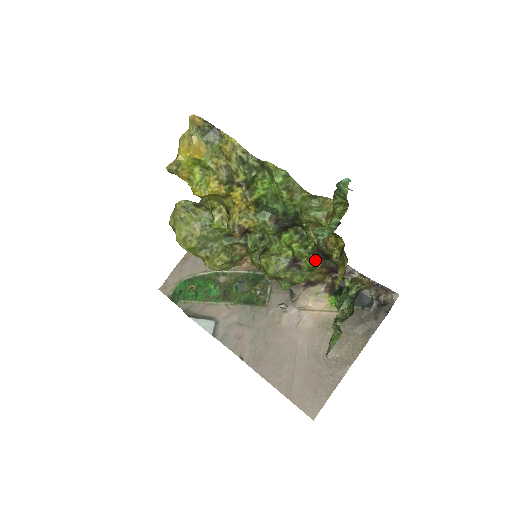
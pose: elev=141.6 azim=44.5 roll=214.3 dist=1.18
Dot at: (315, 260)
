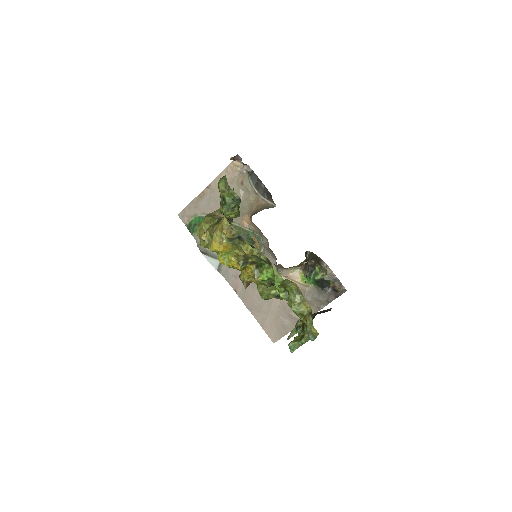
Dot at: occluded
